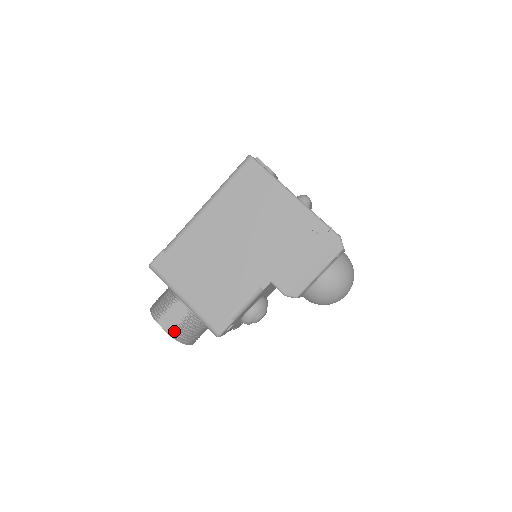
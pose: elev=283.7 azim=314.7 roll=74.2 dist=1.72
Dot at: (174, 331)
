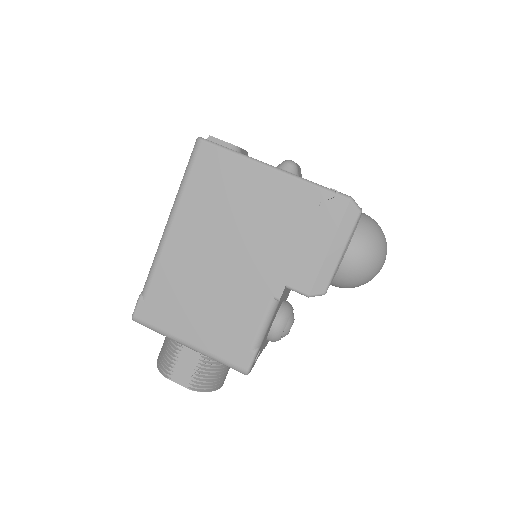
Dot at: (193, 383)
